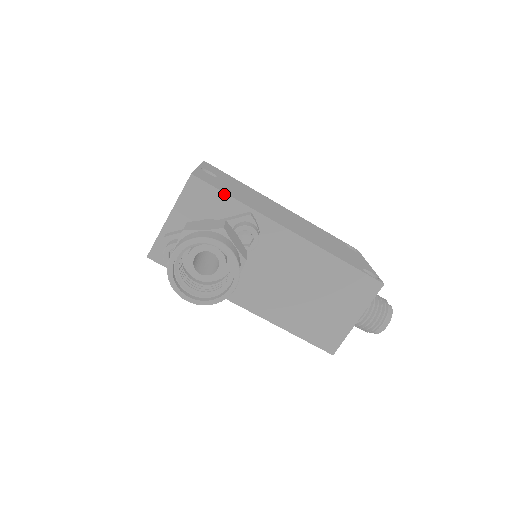
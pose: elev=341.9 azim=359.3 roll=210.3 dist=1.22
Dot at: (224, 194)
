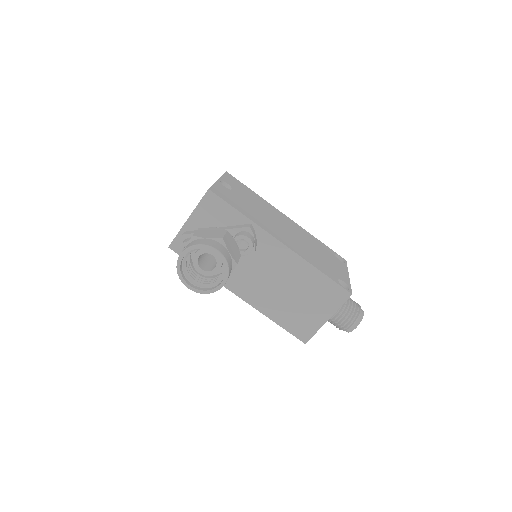
Dot at: (232, 207)
